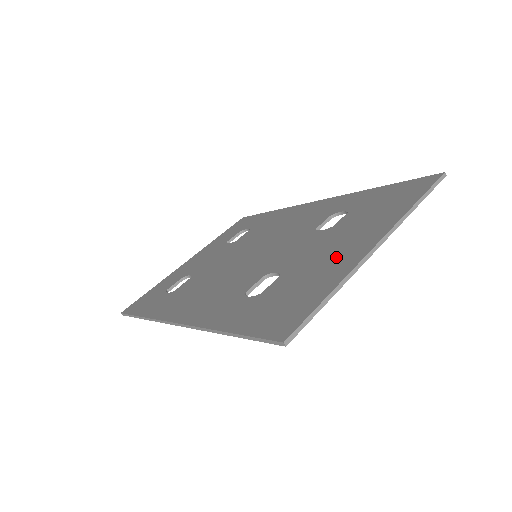
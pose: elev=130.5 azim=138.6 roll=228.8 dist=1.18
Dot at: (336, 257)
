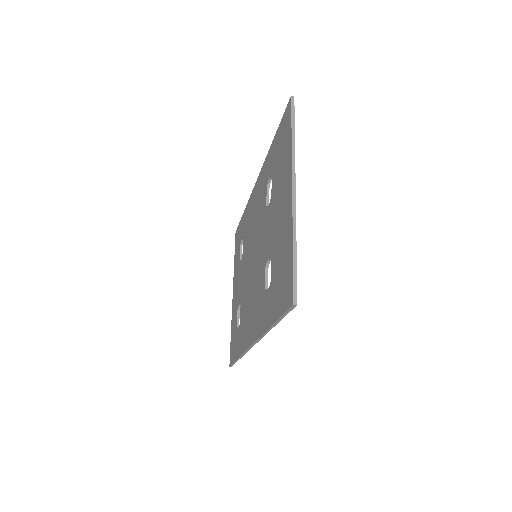
Dot at: (283, 219)
